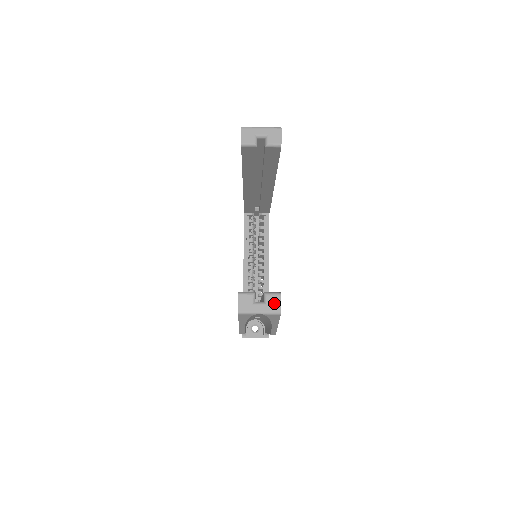
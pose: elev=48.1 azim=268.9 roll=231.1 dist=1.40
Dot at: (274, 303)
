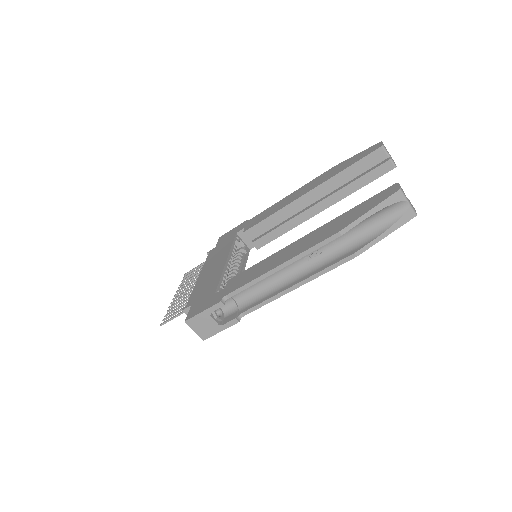
Dot at: (413, 207)
